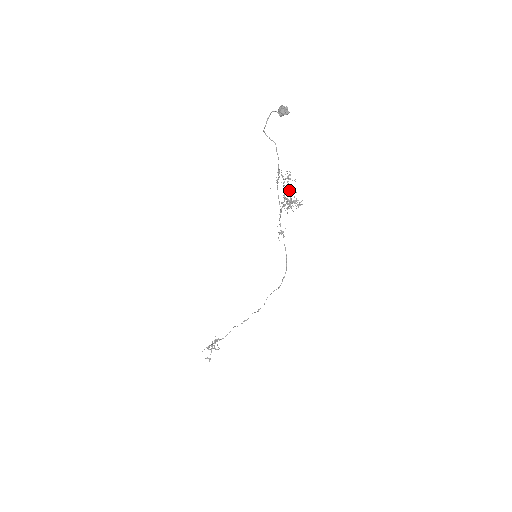
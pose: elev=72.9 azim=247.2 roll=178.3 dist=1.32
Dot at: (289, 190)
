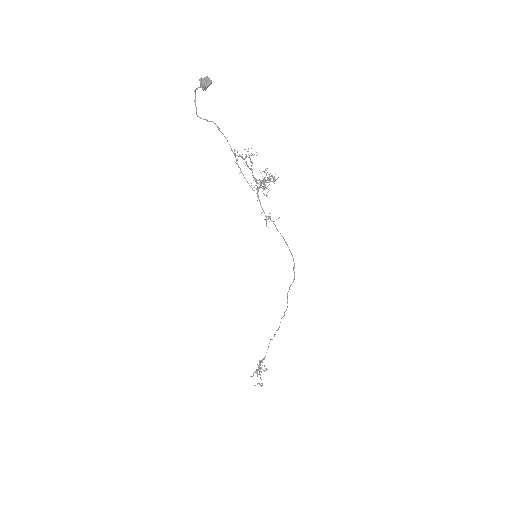
Dot at: occluded
